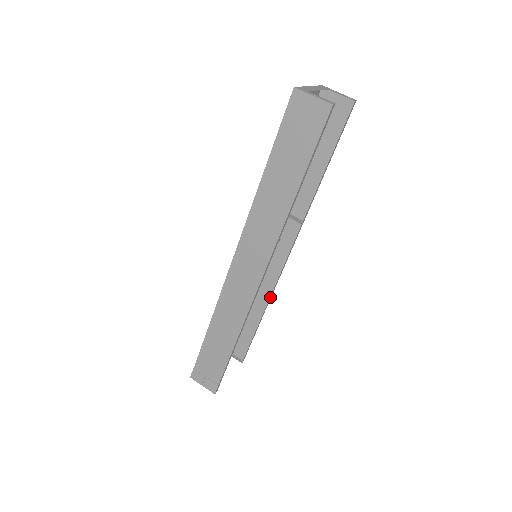
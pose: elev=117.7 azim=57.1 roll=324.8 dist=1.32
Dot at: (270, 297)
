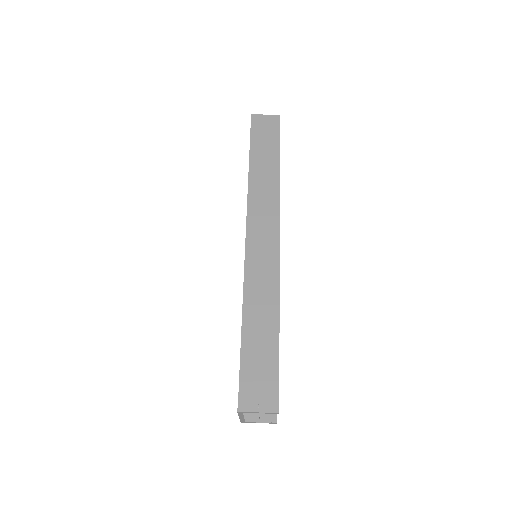
Dot at: occluded
